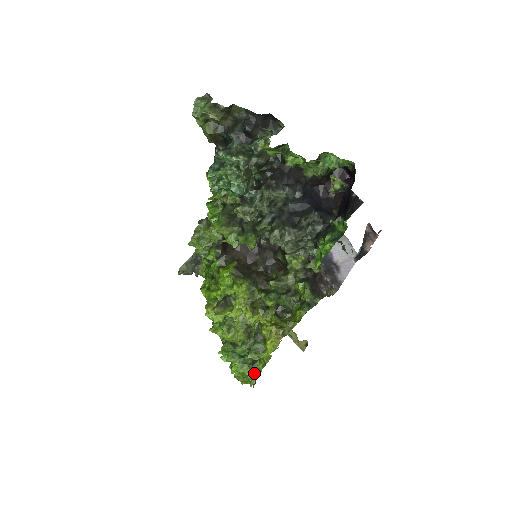
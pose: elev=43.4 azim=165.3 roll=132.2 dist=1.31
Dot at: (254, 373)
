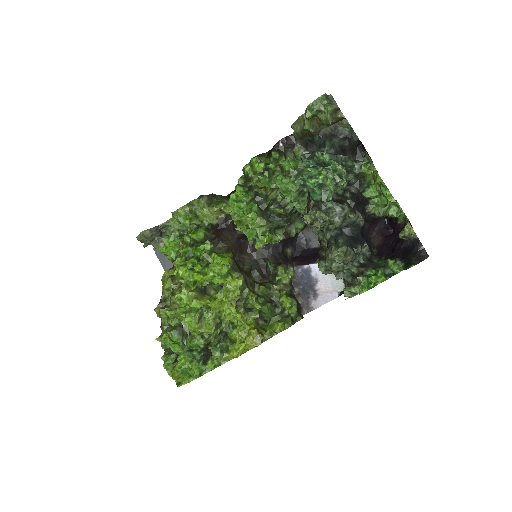
Dot at: (201, 371)
